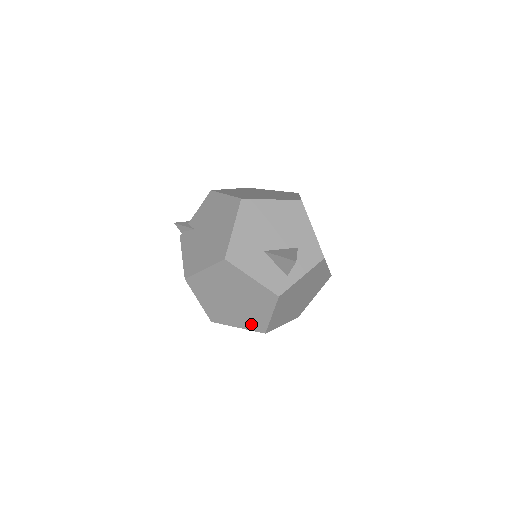
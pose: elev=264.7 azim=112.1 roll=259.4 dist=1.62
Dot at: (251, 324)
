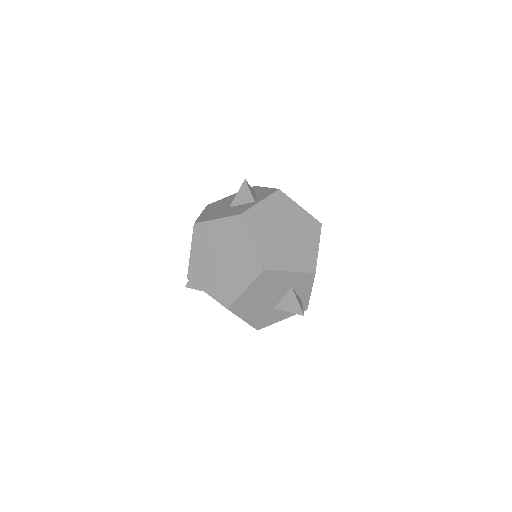
Dot at: occluded
